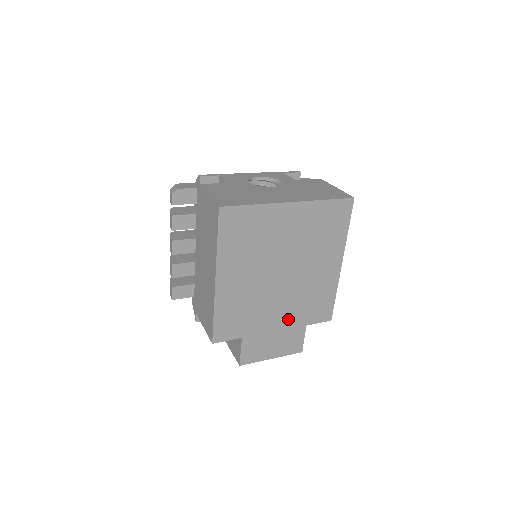
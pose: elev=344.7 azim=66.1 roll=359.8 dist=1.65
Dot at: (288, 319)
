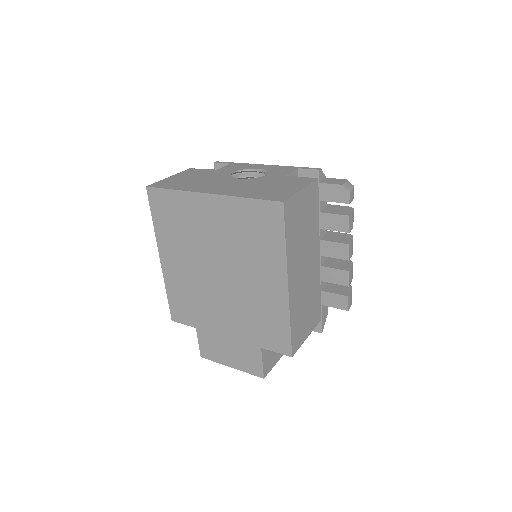
Dot at: (238, 330)
